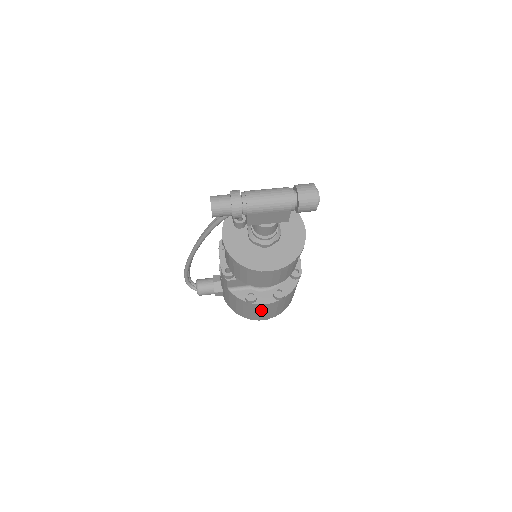
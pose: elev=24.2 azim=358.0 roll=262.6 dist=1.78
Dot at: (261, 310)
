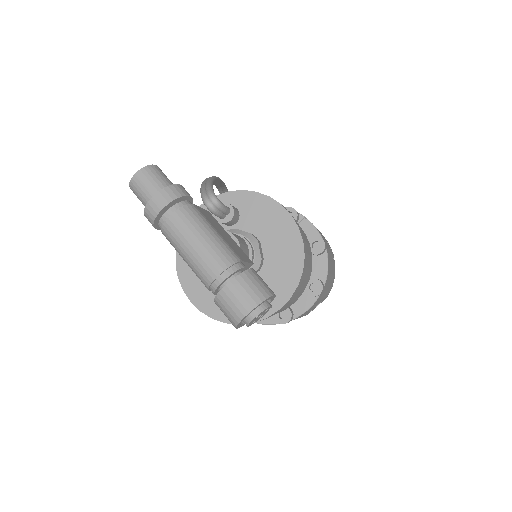
Dot at: occluded
